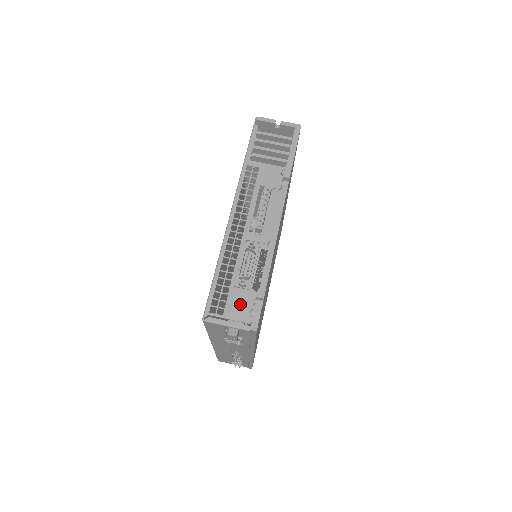
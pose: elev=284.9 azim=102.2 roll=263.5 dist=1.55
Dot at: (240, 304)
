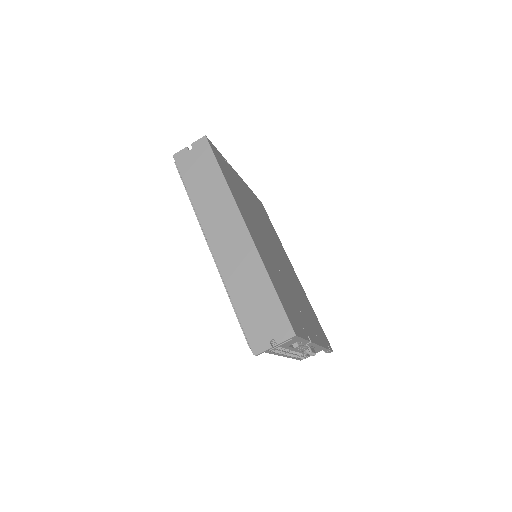
Dot at: (316, 351)
